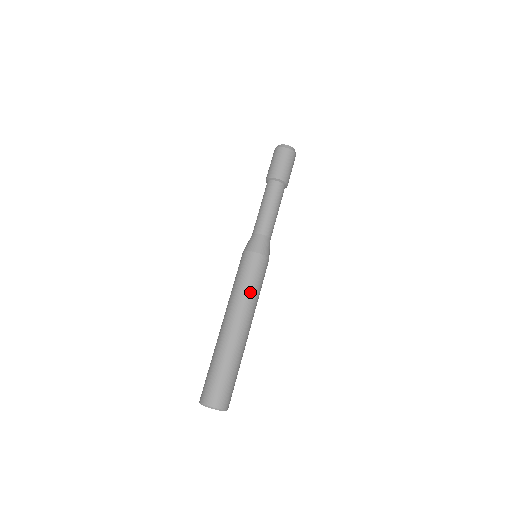
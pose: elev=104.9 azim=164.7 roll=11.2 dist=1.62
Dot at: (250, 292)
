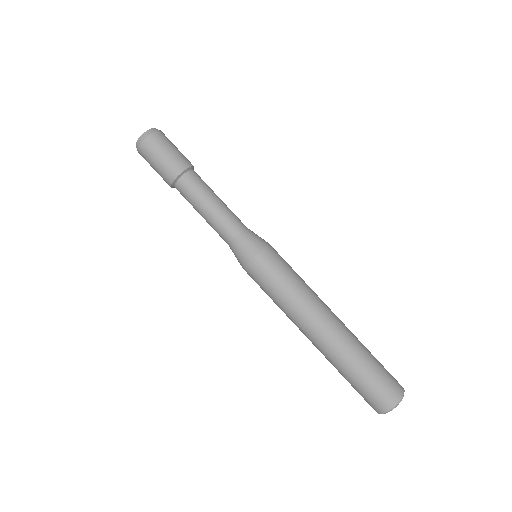
Dot at: (292, 296)
